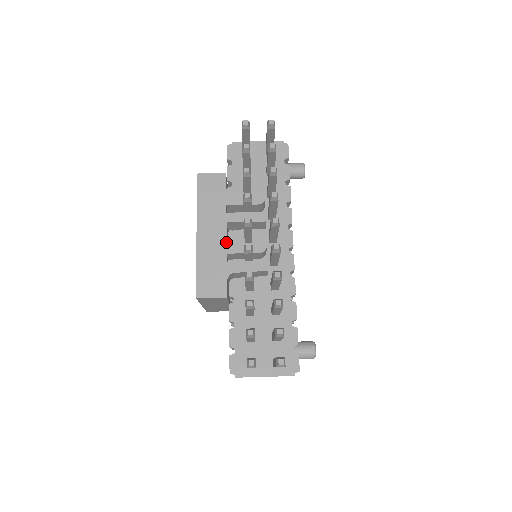
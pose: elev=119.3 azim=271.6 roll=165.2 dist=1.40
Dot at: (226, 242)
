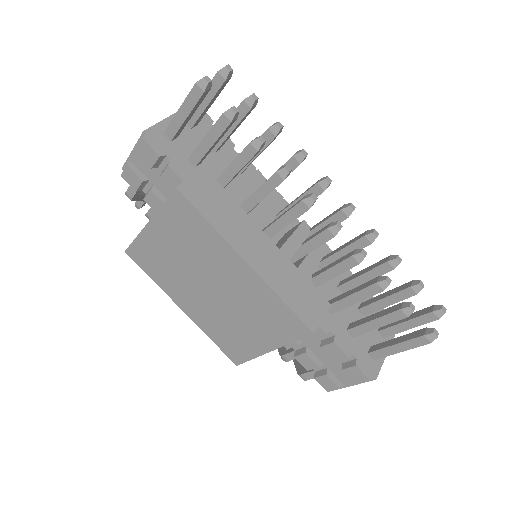
Dot at: (278, 248)
